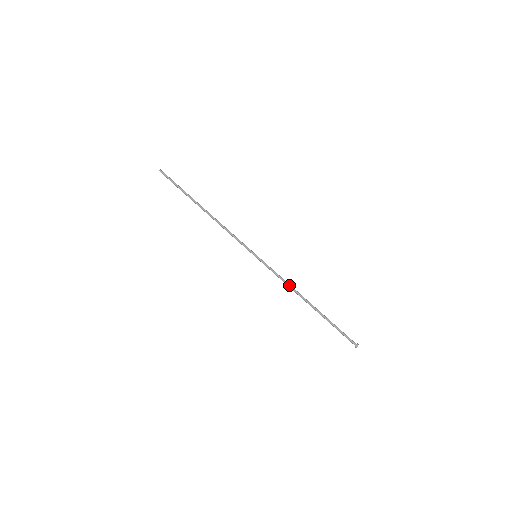
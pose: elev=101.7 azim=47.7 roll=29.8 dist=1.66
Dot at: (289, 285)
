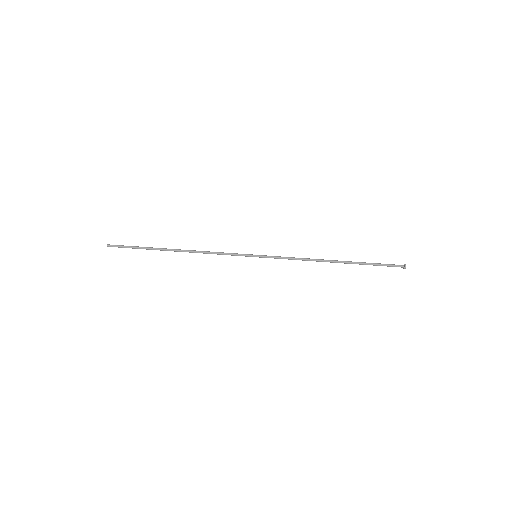
Dot at: (305, 258)
